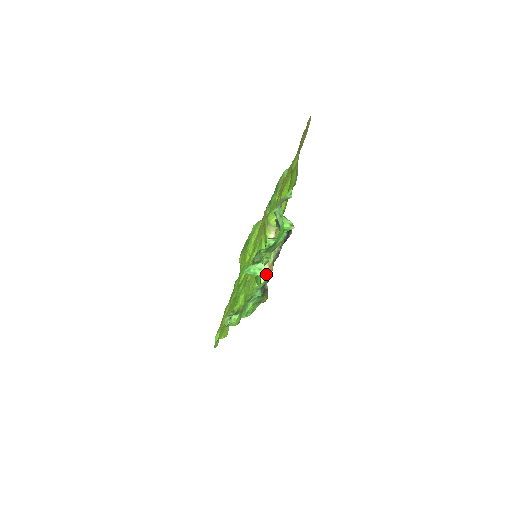
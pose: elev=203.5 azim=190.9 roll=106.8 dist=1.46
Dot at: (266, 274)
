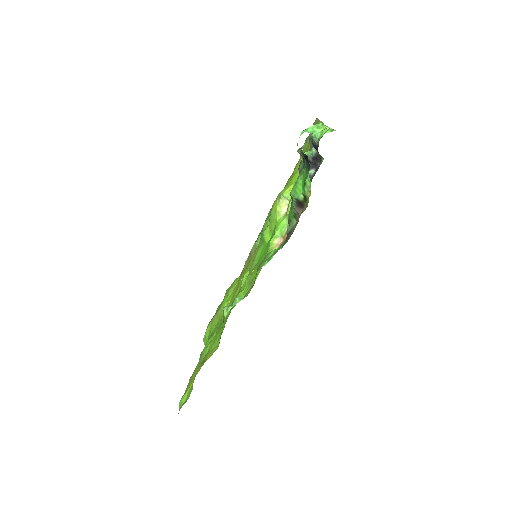
Dot at: occluded
